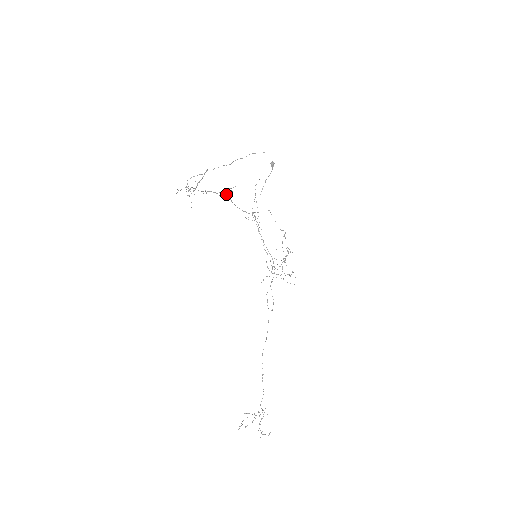
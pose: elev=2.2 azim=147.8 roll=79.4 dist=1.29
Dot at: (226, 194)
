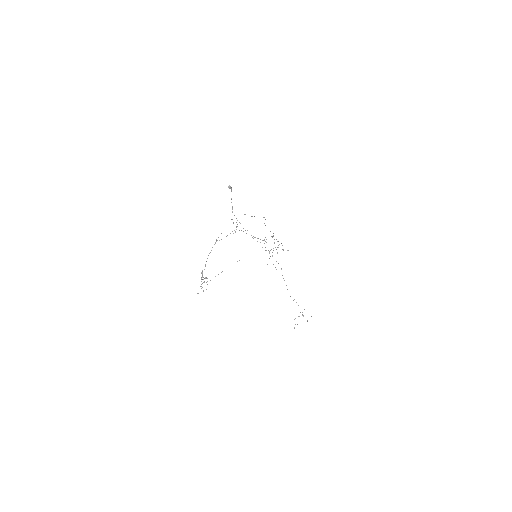
Dot at: occluded
